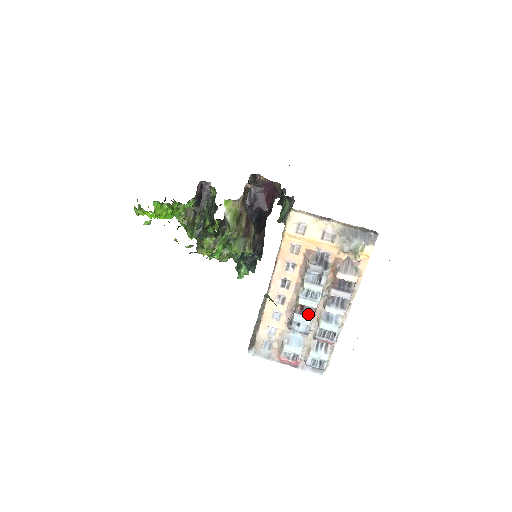
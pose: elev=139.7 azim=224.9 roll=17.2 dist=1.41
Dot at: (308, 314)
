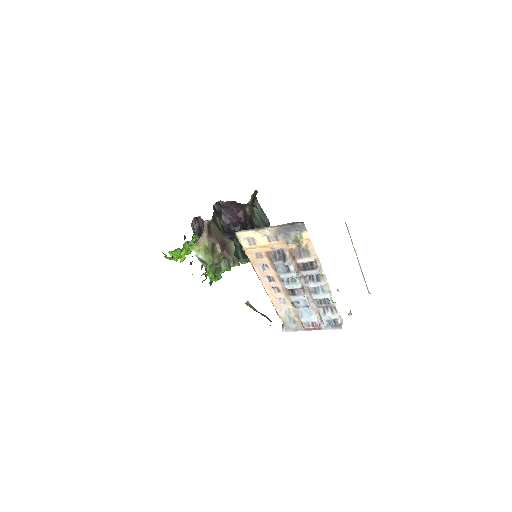
Dot at: (299, 293)
